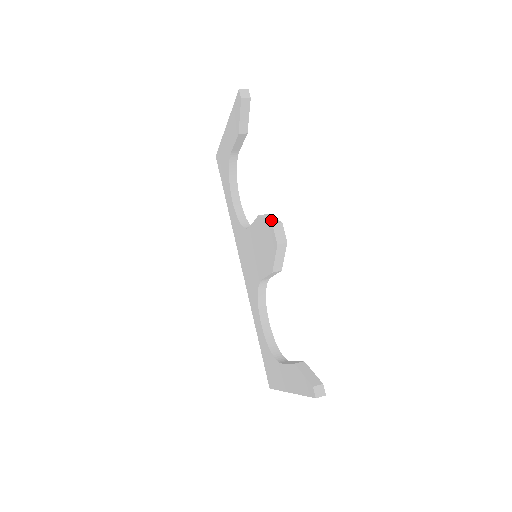
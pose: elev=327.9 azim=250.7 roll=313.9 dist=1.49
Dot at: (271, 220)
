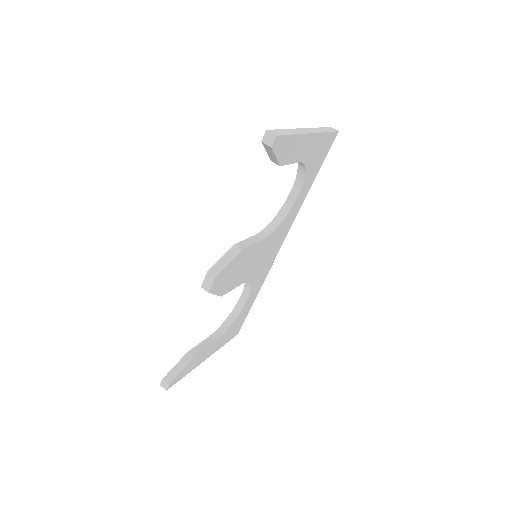
Dot at: (219, 264)
